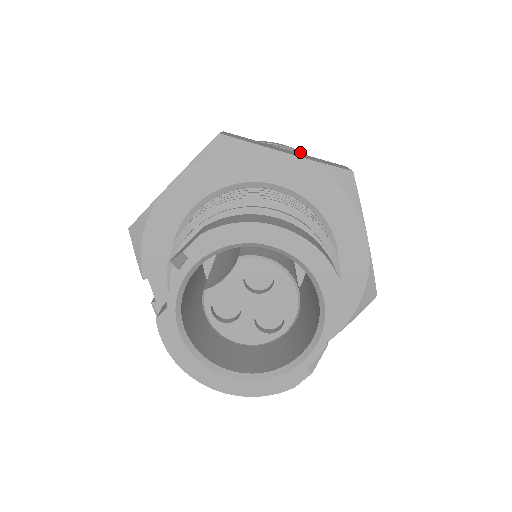
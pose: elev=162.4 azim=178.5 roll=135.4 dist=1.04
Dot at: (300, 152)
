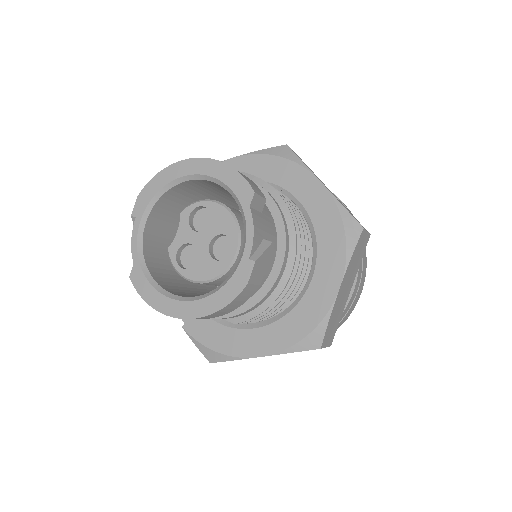
Dot at: occluded
